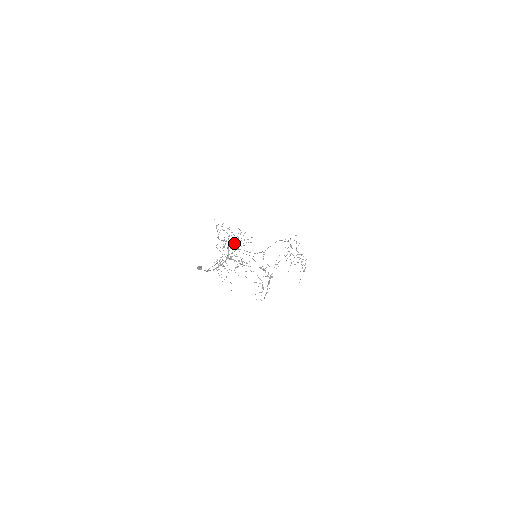
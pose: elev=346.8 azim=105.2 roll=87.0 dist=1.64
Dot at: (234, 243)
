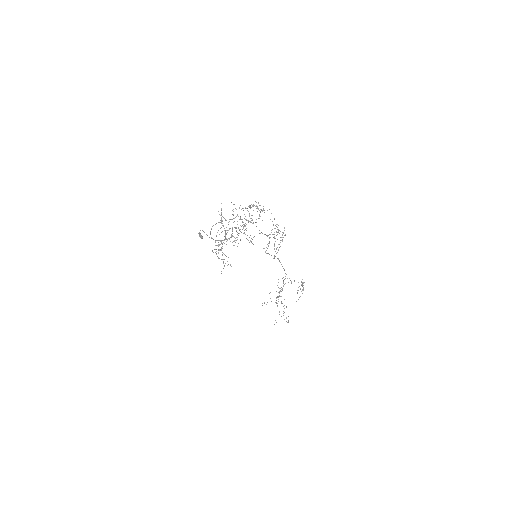
Dot at: occluded
